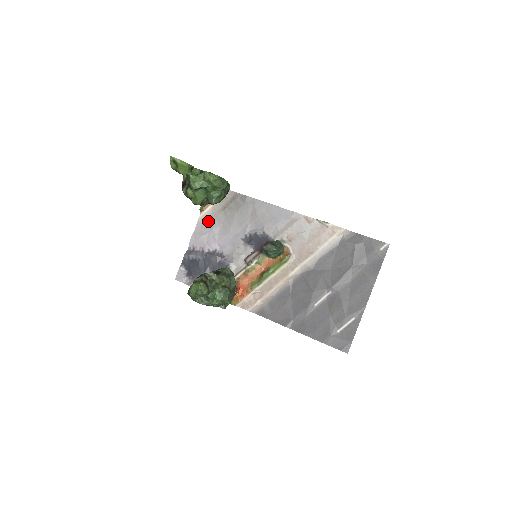
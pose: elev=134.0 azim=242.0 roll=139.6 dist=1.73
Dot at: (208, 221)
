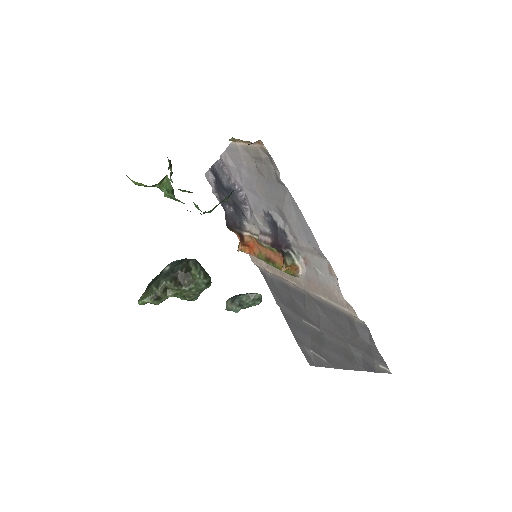
Dot at: (239, 156)
